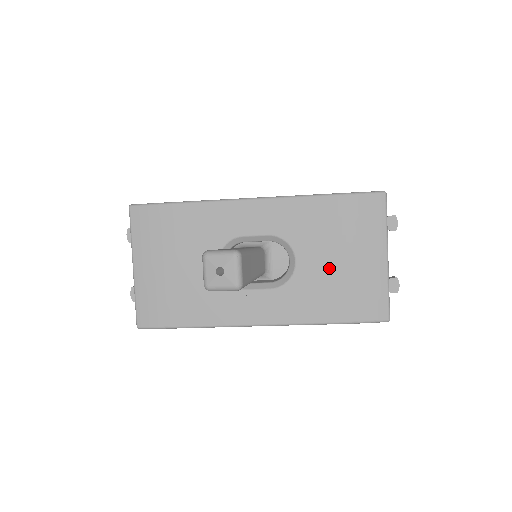
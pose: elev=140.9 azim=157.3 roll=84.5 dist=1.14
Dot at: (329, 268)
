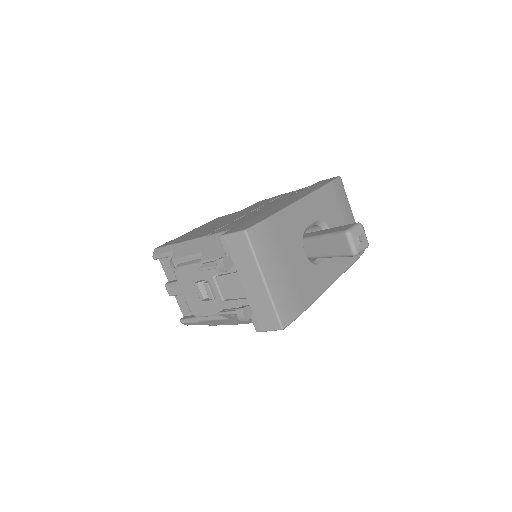
Dot at: occluded
